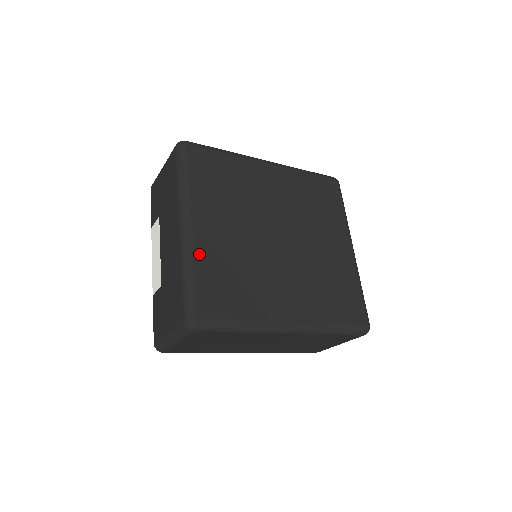
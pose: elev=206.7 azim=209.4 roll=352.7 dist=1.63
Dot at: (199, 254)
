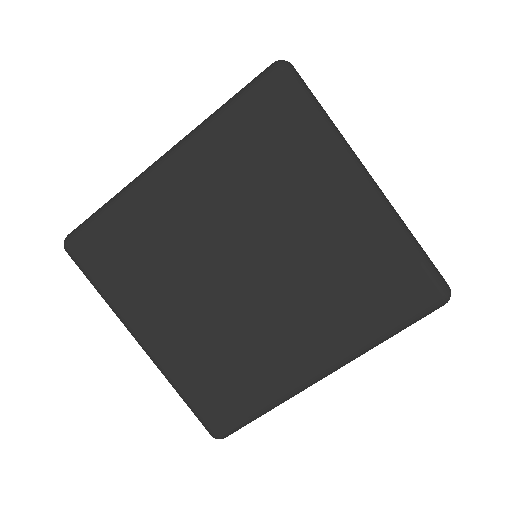
Dot at: (174, 370)
